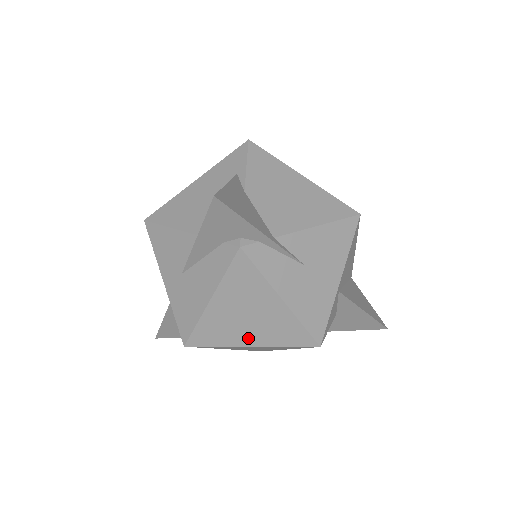
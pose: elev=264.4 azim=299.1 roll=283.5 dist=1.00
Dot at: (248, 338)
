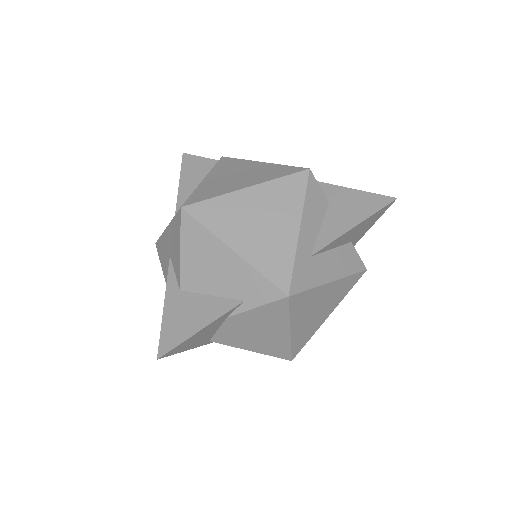
Dot at: occluded
